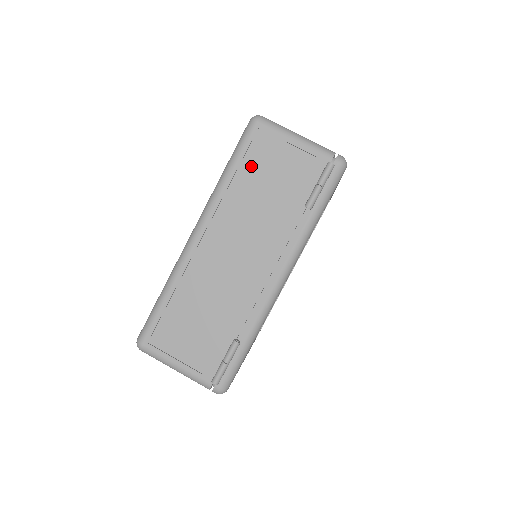
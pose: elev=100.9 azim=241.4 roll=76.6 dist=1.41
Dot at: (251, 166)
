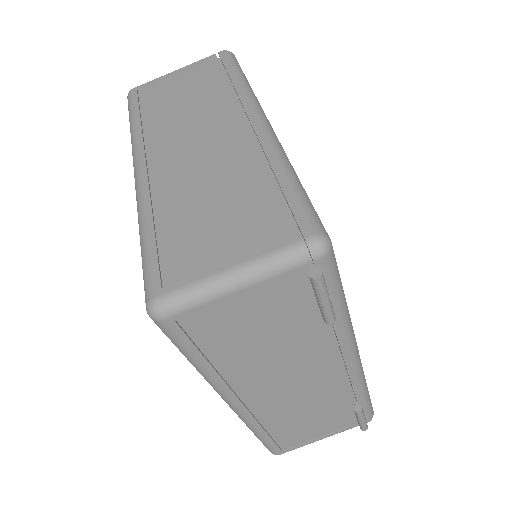
Dot at: (216, 344)
